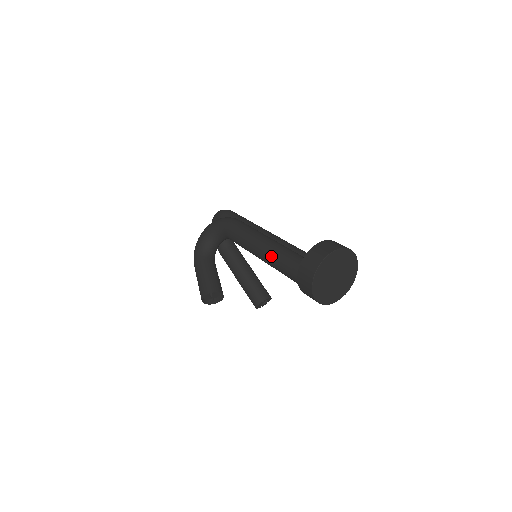
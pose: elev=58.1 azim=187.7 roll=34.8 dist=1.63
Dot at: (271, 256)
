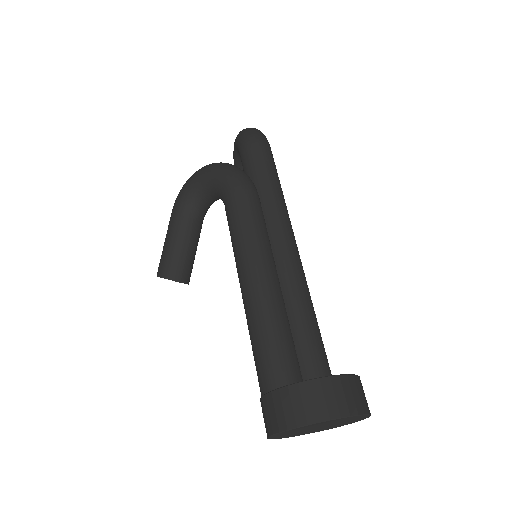
Dot at: (251, 320)
